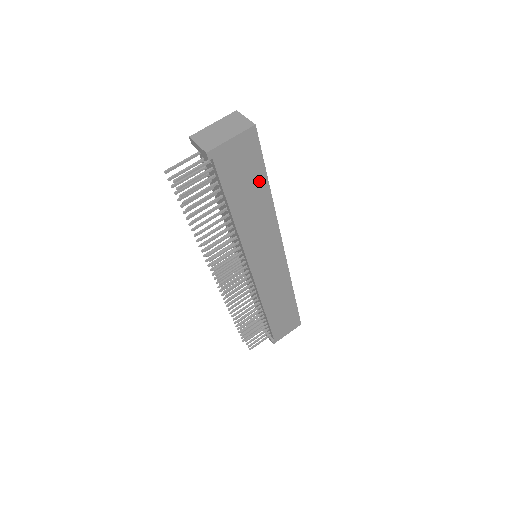
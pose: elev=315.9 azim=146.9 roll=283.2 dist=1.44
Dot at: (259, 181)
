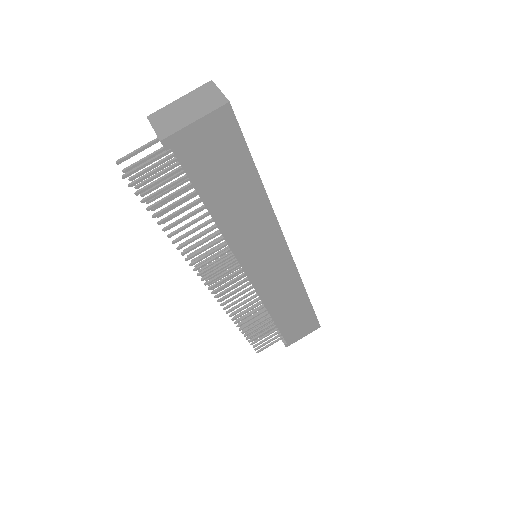
Dot at: (244, 173)
